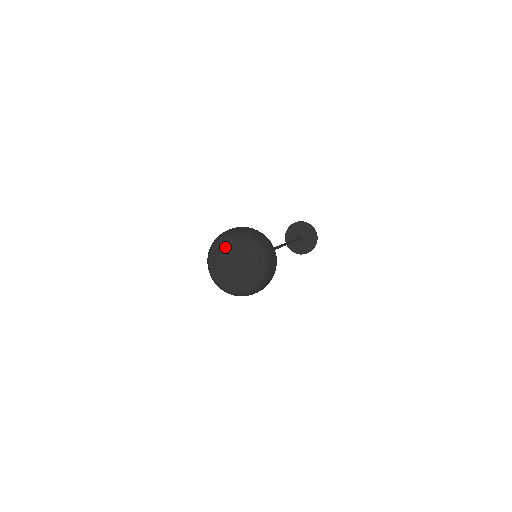
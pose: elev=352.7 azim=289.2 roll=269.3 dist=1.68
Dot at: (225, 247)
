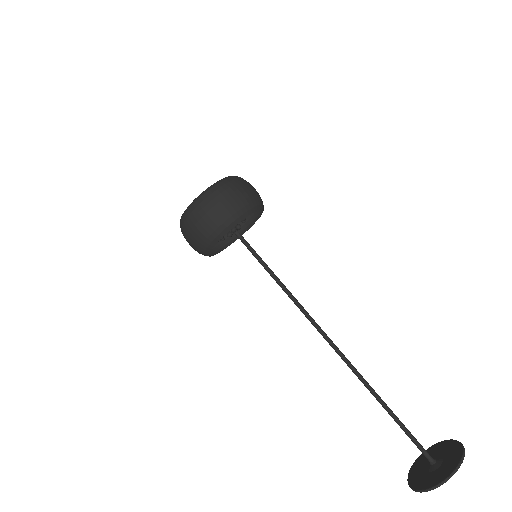
Dot at: occluded
